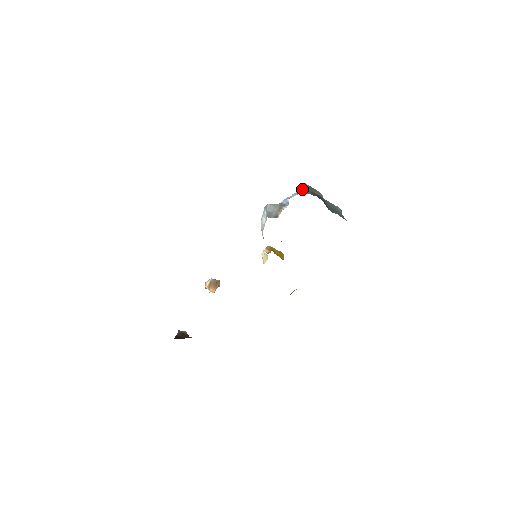
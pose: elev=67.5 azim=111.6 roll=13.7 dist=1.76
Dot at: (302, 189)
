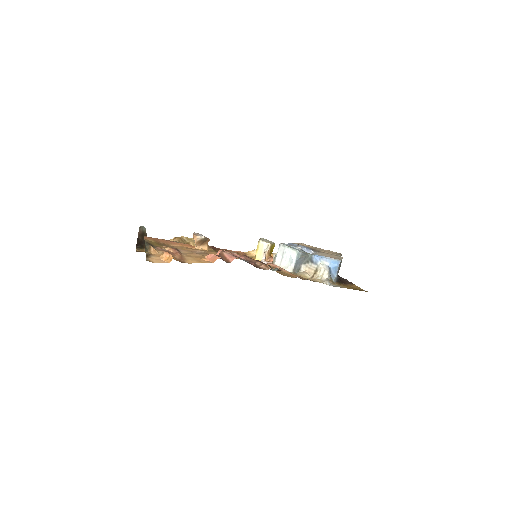
Dot at: (335, 267)
